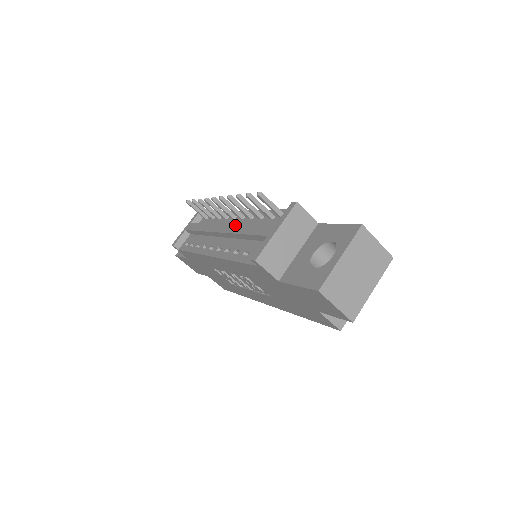
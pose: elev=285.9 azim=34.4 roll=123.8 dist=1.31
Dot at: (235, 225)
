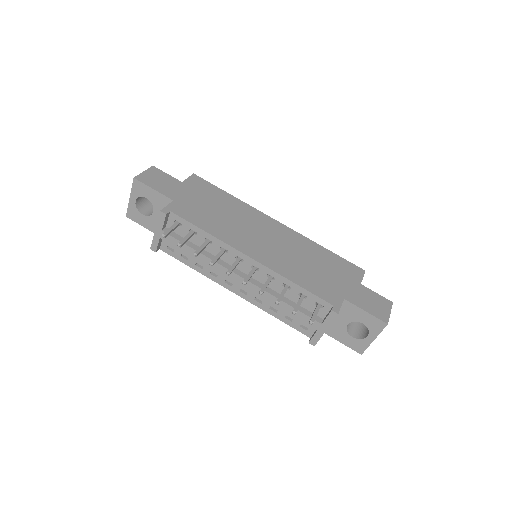
Dot at: occluded
